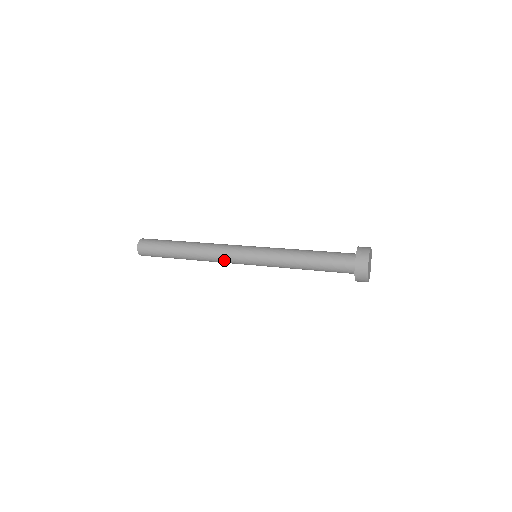
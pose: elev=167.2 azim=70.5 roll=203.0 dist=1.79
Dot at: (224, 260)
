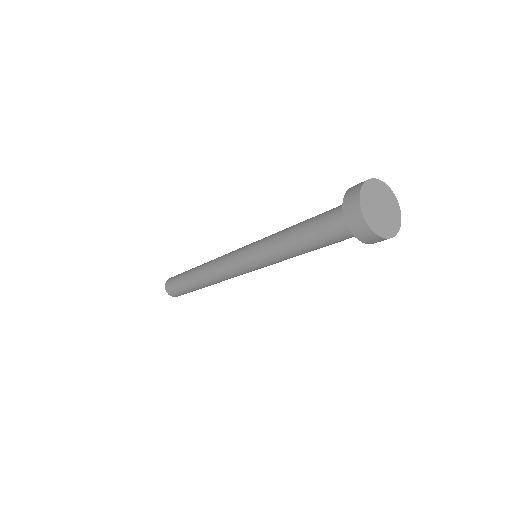
Dot at: (222, 264)
